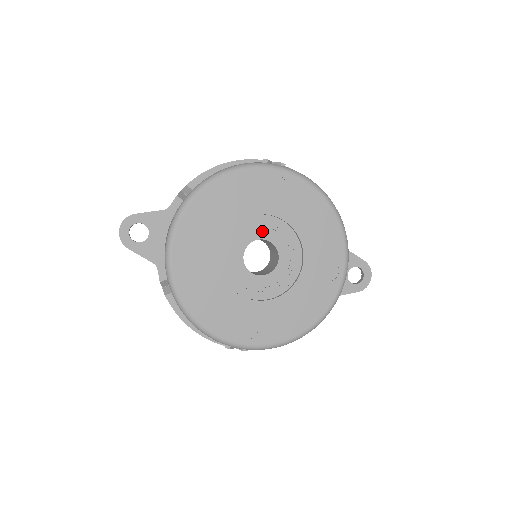
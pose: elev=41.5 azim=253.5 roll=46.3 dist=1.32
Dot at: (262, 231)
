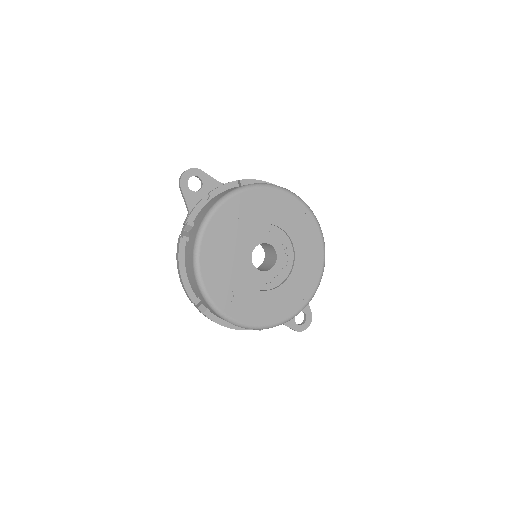
Dot at: (276, 241)
